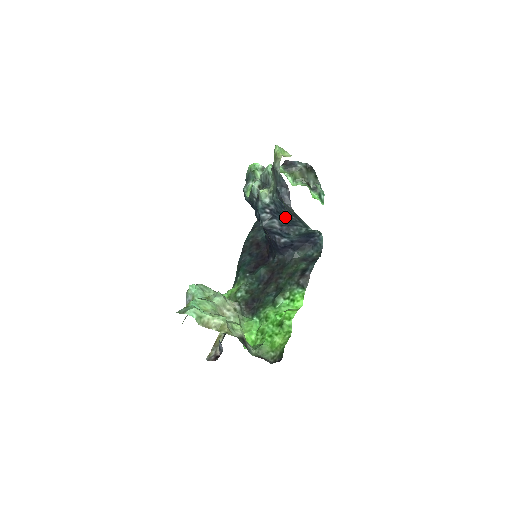
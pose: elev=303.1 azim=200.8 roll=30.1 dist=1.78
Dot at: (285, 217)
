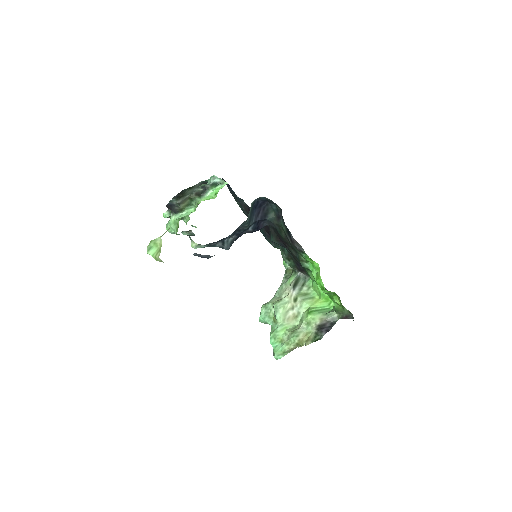
Dot at: occluded
